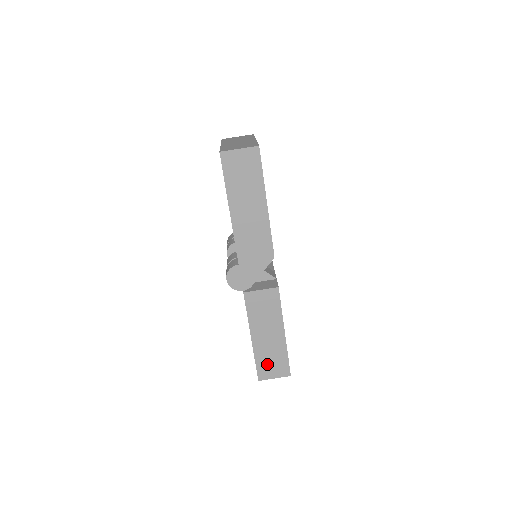
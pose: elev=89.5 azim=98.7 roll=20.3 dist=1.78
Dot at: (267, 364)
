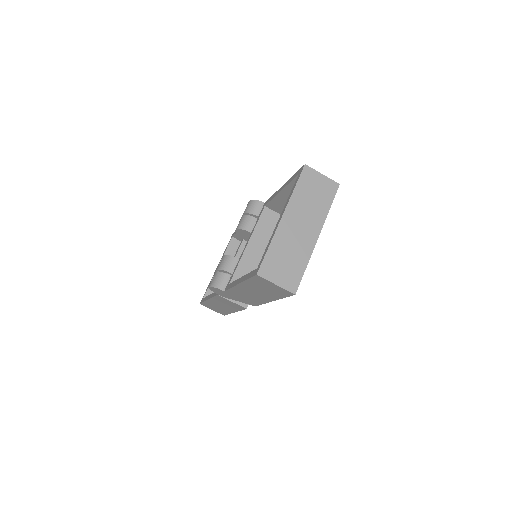
Dot at: (211, 306)
